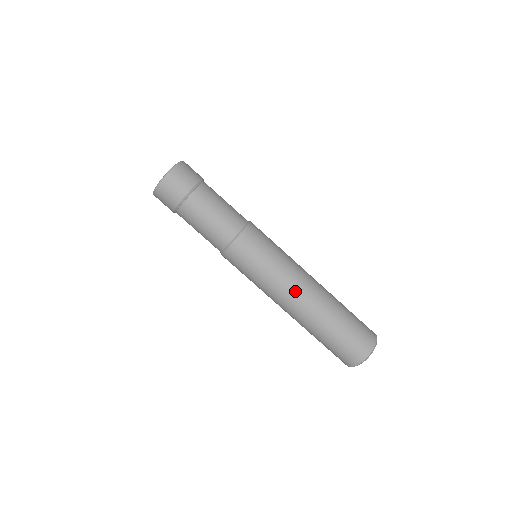
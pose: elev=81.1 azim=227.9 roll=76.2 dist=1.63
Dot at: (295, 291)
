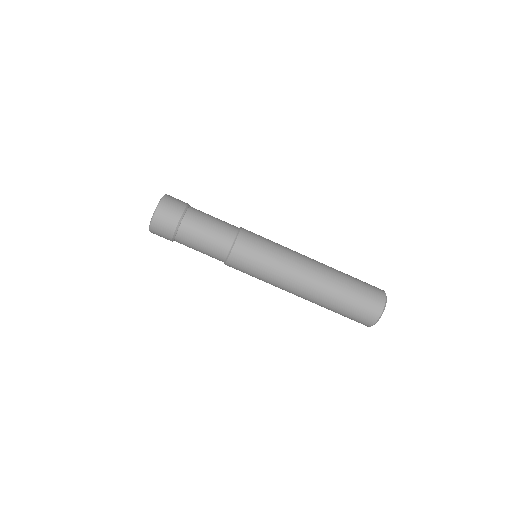
Dot at: (305, 259)
